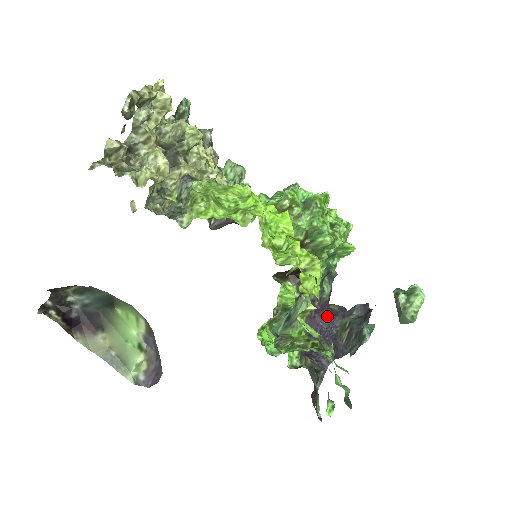
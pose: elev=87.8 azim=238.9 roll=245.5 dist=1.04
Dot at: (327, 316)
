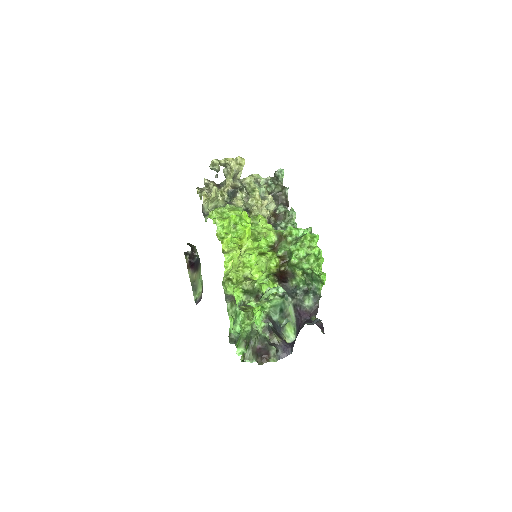
Dot at: (304, 321)
